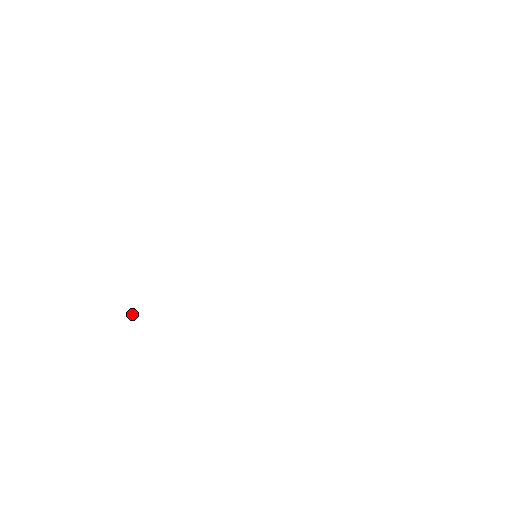
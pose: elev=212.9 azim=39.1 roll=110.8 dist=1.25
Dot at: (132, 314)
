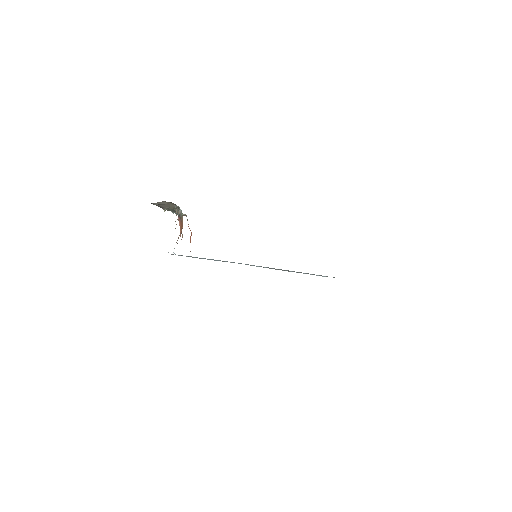
Dot at: occluded
